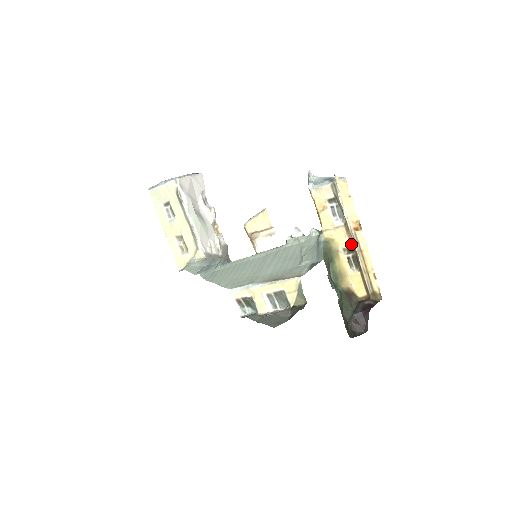
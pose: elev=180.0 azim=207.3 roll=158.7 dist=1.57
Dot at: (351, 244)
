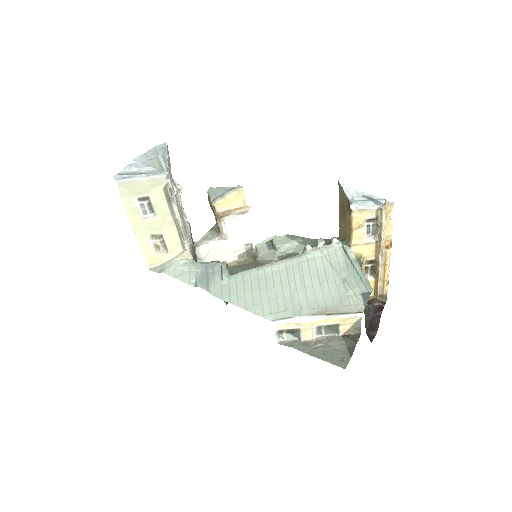
Dot at: (375, 257)
